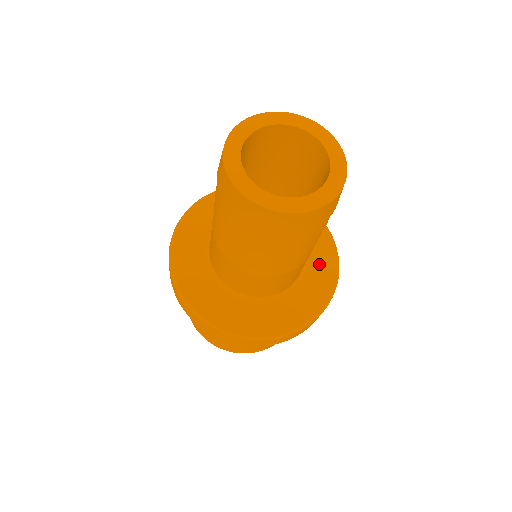
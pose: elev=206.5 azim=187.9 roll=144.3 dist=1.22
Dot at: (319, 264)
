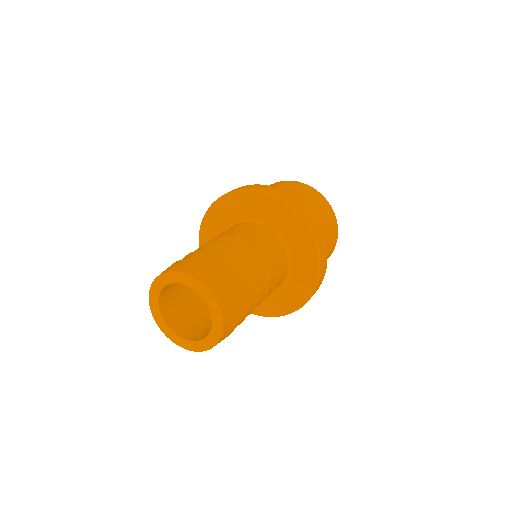
Dot at: (282, 300)
